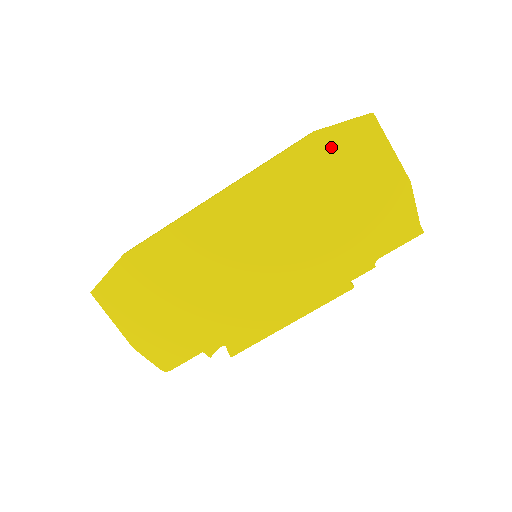
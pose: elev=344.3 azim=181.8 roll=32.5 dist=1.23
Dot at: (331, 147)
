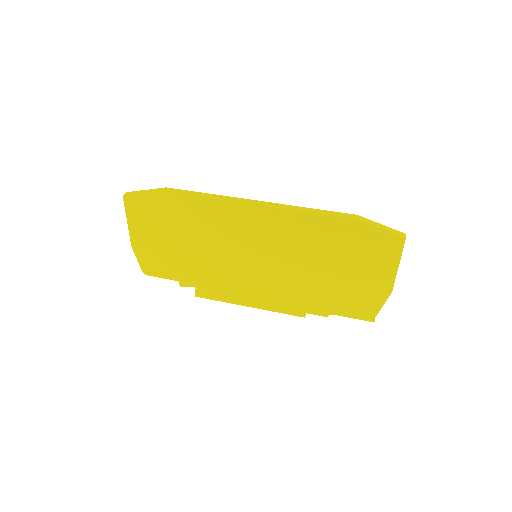
Dot at: (360, 236)
